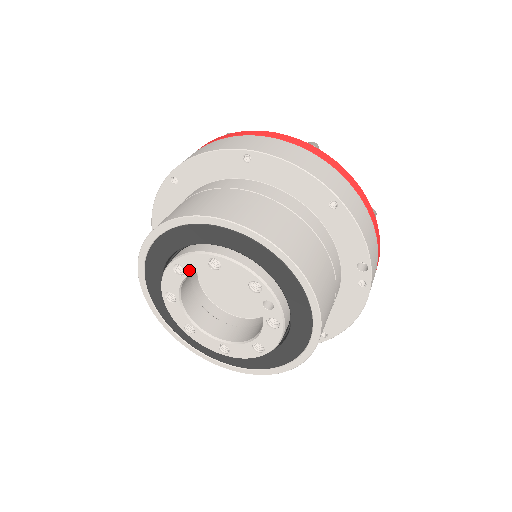
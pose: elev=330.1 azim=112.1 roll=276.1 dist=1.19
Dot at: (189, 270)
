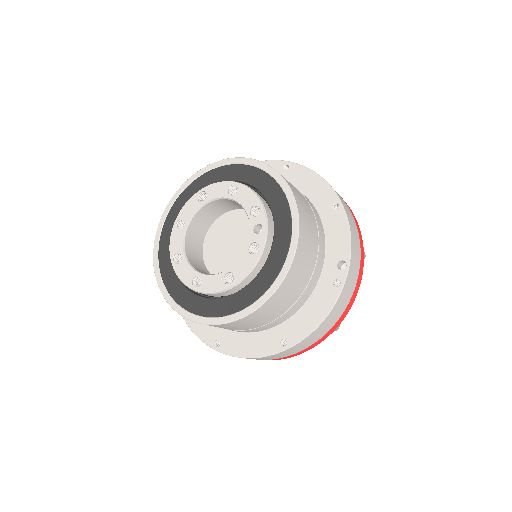
Dot at: (210, 196)
